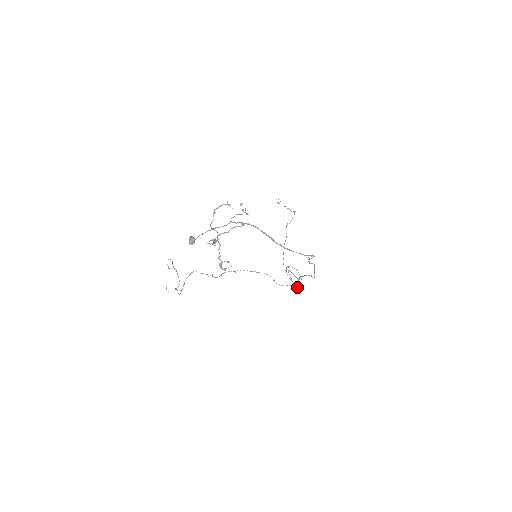
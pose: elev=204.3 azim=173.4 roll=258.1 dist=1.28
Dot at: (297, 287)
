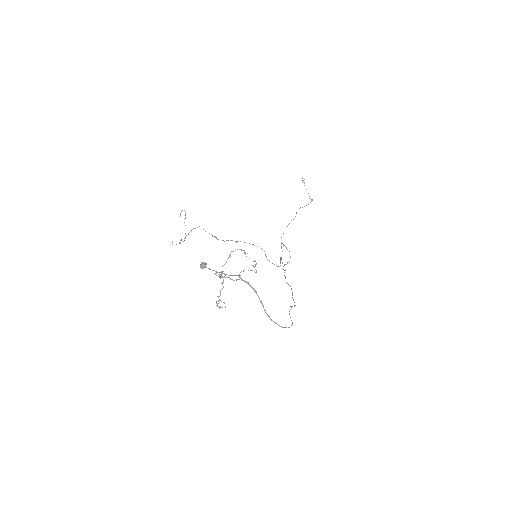
Dot at: occluded
